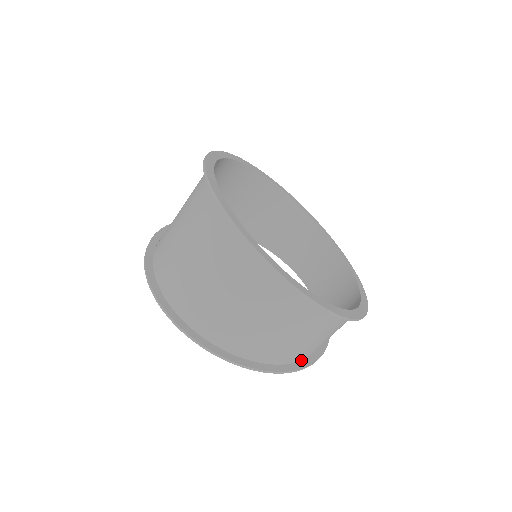
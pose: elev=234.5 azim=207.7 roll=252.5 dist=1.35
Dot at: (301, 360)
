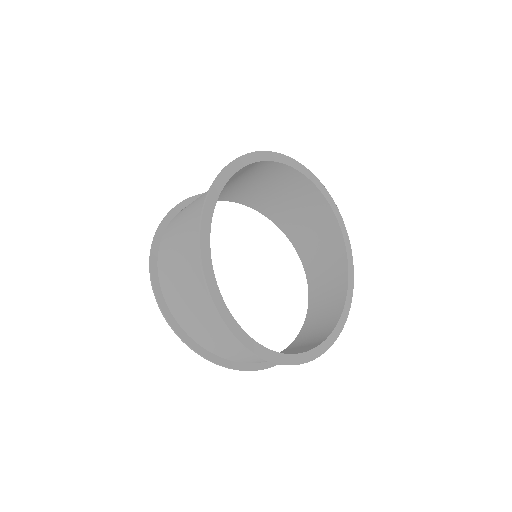
Dot at: (212, 353)
